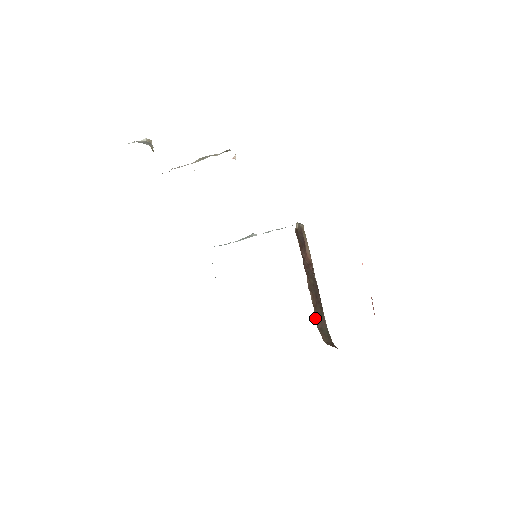
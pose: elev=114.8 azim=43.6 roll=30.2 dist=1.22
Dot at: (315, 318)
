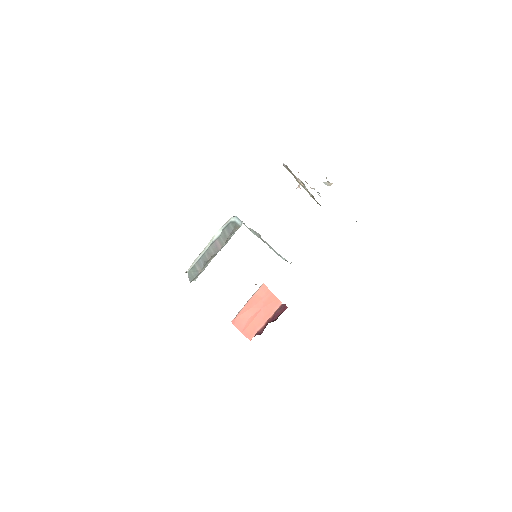
Dot at: occluded
